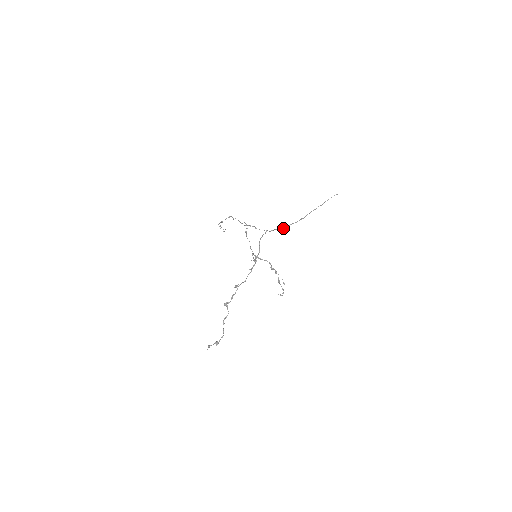
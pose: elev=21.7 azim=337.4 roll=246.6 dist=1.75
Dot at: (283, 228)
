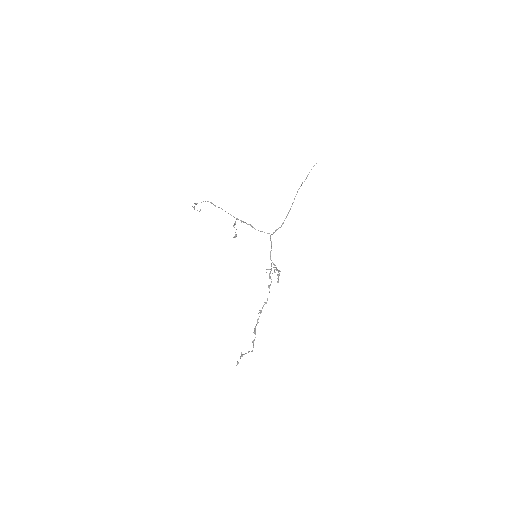
Dot at: (281, 225)
